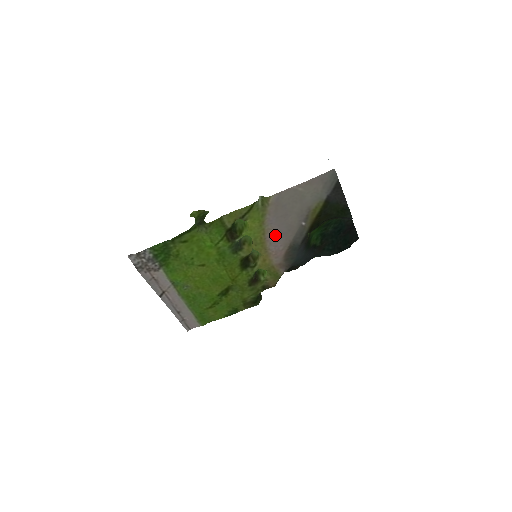
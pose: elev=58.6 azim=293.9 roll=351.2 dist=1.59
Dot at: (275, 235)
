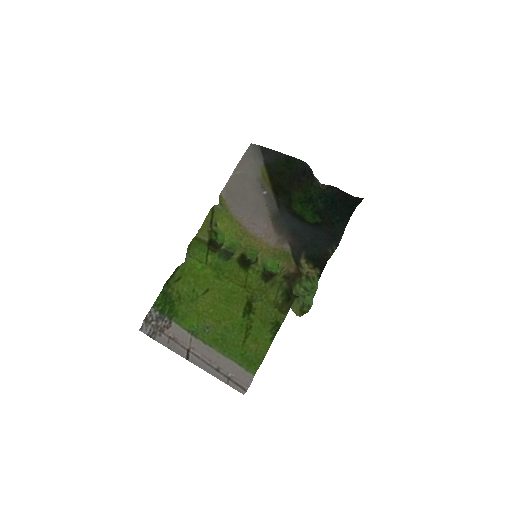
Dot at: (251, 219)
